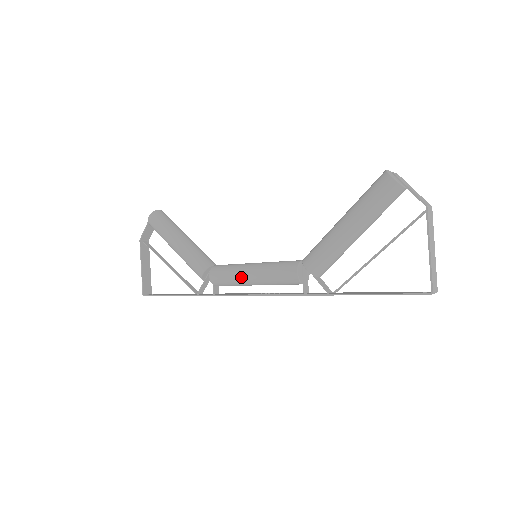
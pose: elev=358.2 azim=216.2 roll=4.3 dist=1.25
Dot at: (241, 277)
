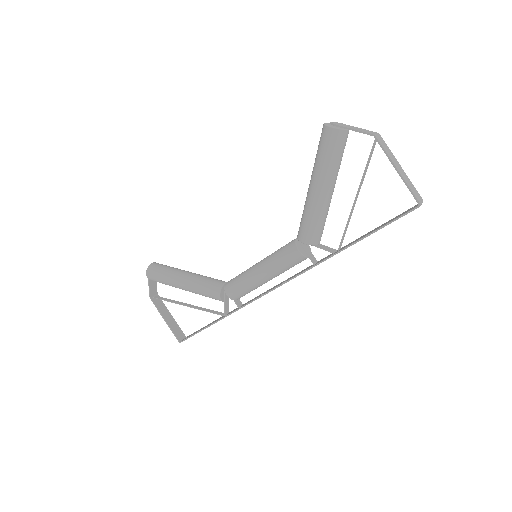
Dot at: (254, 281)
